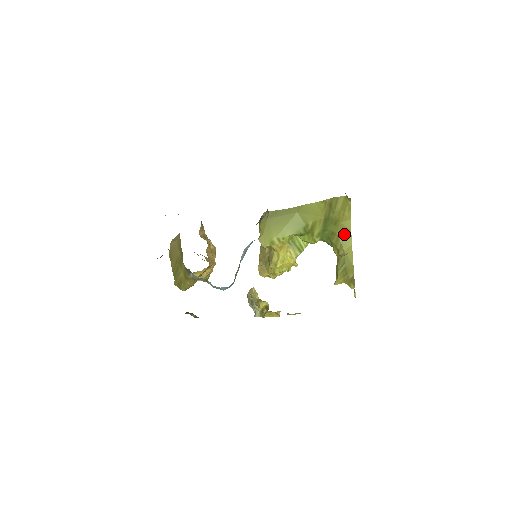
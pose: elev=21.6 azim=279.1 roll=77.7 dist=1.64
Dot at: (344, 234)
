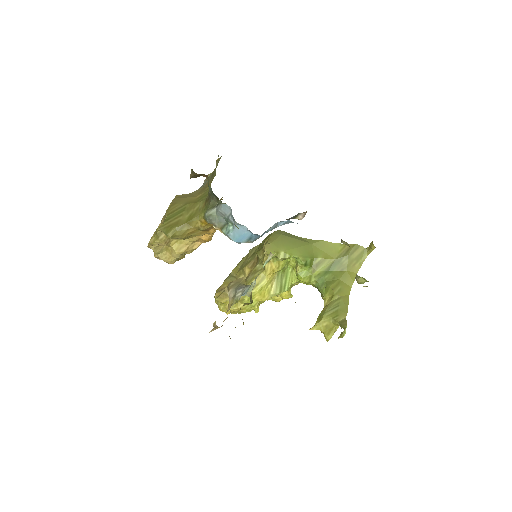
Dot at: (345, 283)
